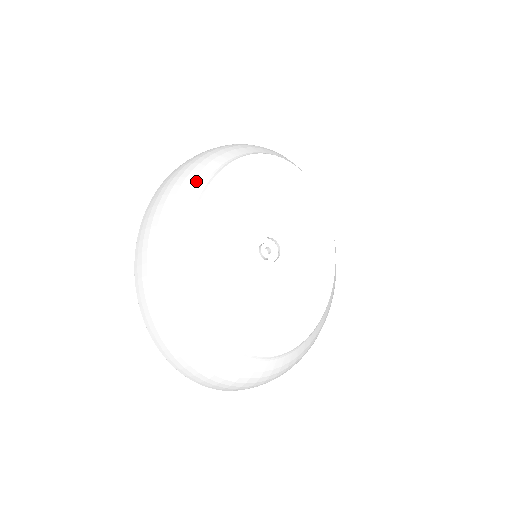
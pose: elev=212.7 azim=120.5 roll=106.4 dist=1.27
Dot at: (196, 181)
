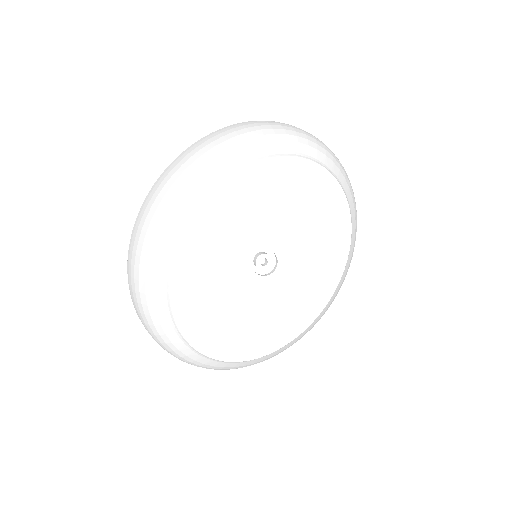
Dot at: (216, 168)
